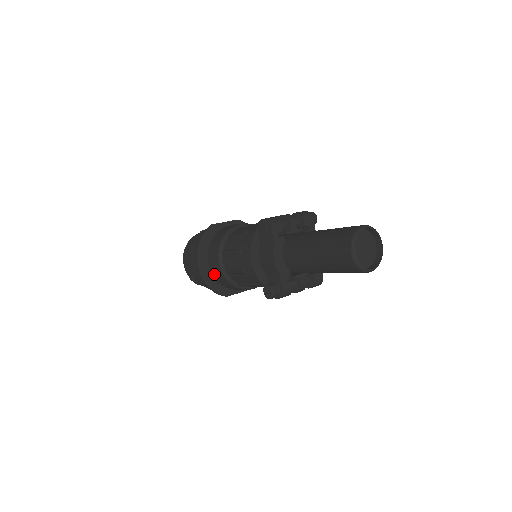
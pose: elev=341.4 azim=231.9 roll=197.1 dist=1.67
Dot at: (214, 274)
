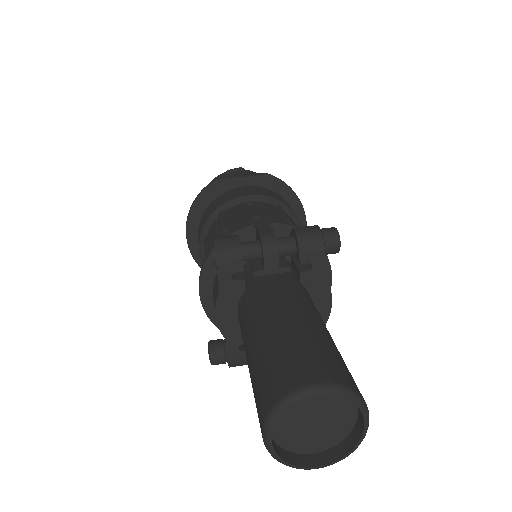
Dot at: occluded
